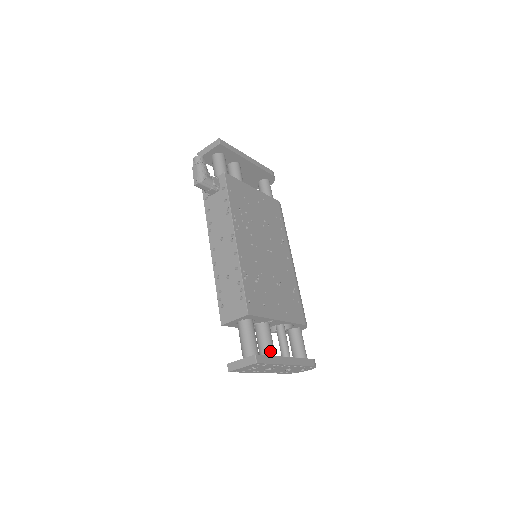
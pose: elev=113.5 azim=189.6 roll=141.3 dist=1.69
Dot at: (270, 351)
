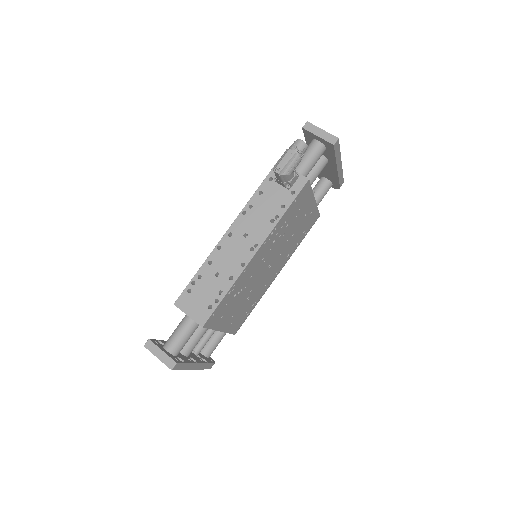
Dot at: (190, 349)
